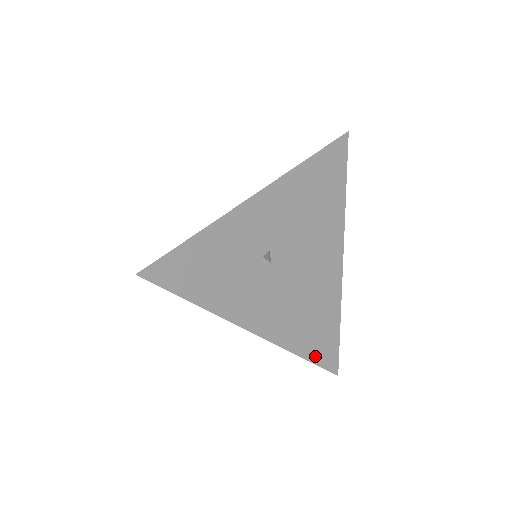
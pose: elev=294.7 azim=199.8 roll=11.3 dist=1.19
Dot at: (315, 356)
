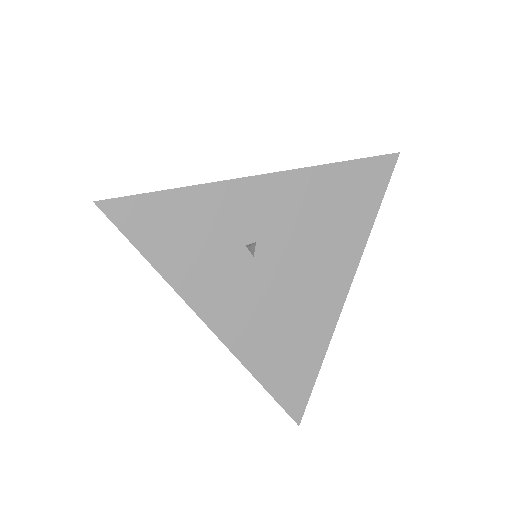
Dot at: (276, 387)
